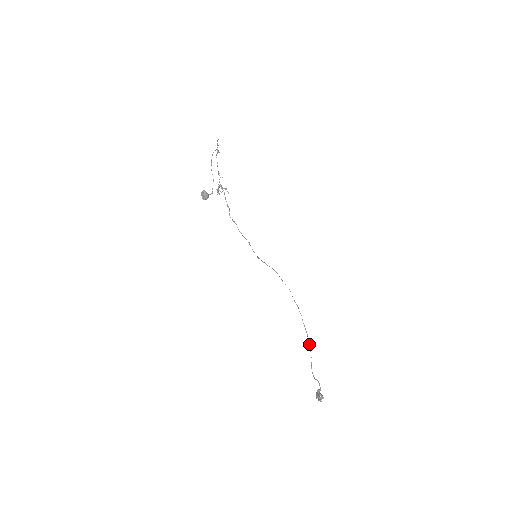
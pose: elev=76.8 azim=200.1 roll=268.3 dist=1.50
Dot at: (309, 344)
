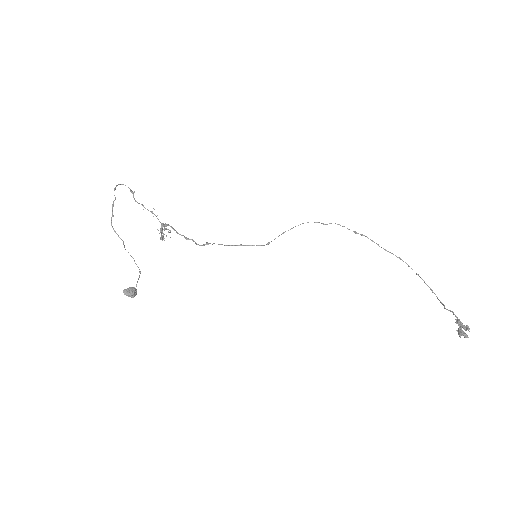
Dot at: occluded
